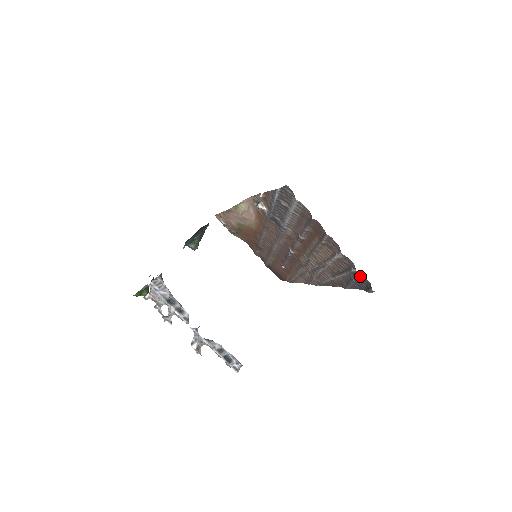
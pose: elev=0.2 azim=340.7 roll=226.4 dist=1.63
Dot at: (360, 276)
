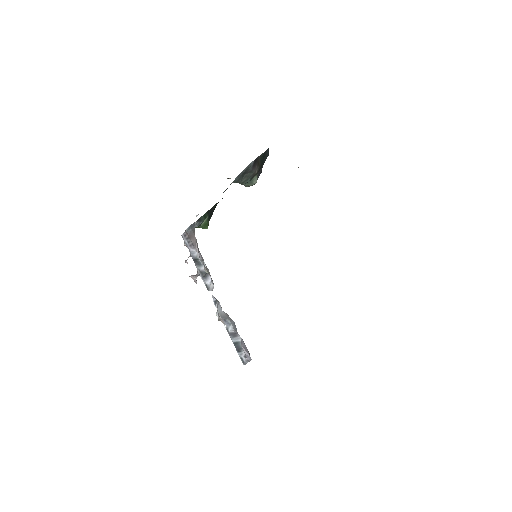
Dot at: occluded
